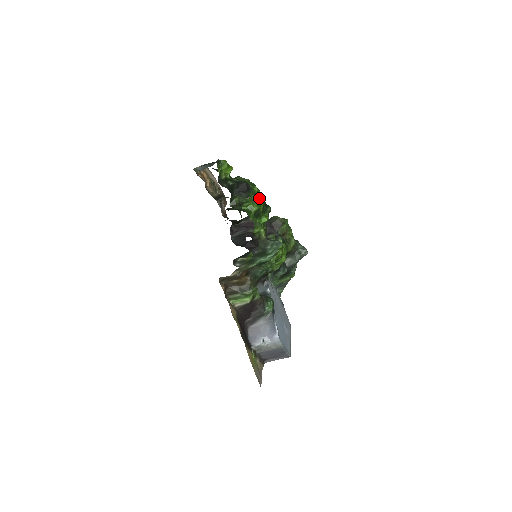
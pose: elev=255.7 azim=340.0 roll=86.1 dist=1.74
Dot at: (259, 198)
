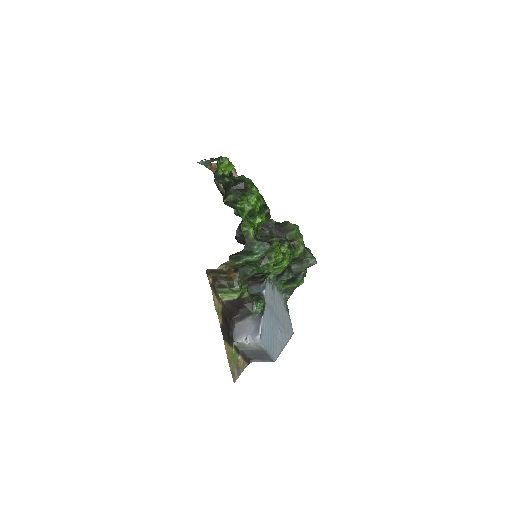
Dot at: (256, 198)
